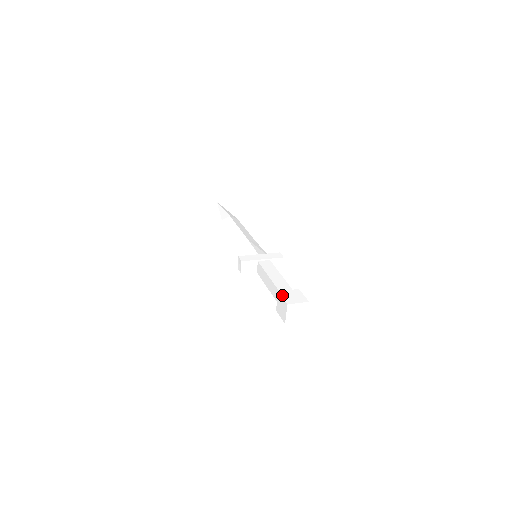
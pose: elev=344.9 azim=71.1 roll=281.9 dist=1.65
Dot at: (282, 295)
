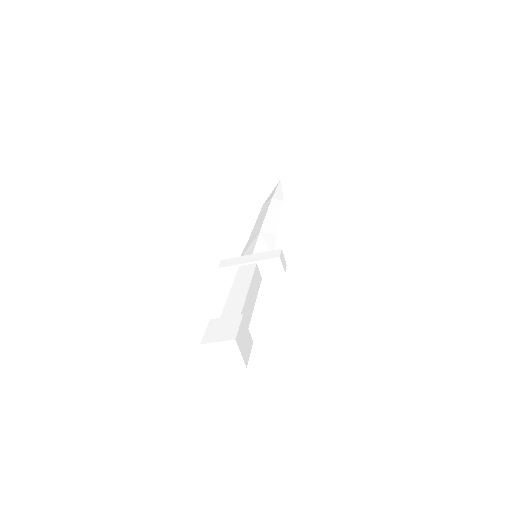
Dot at: (208, 326)
